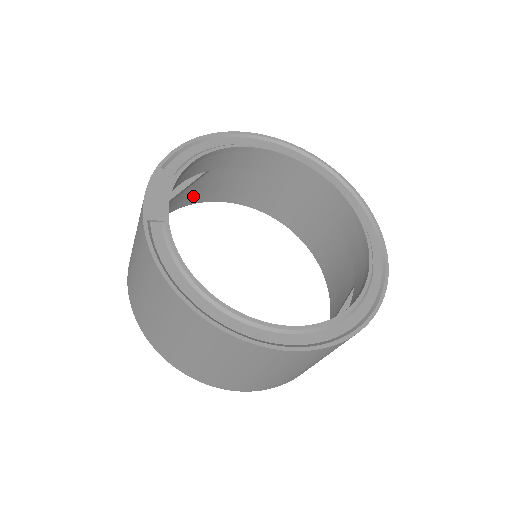
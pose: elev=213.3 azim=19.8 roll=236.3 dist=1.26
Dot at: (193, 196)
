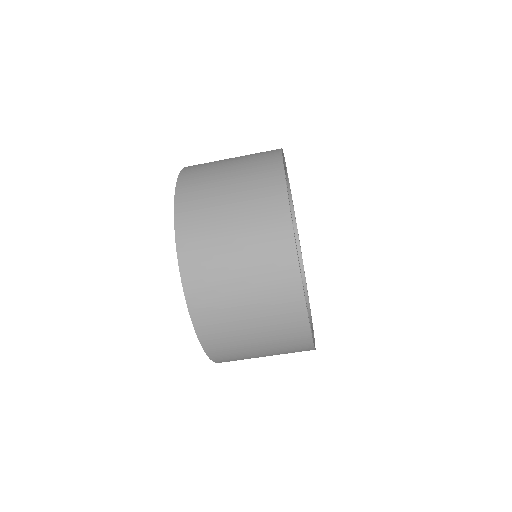
Dot at: occluded
